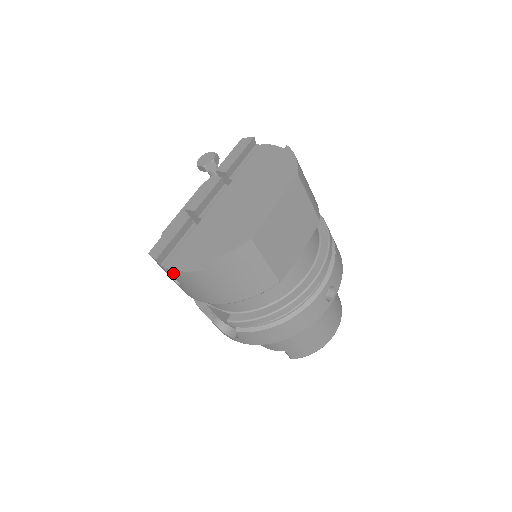
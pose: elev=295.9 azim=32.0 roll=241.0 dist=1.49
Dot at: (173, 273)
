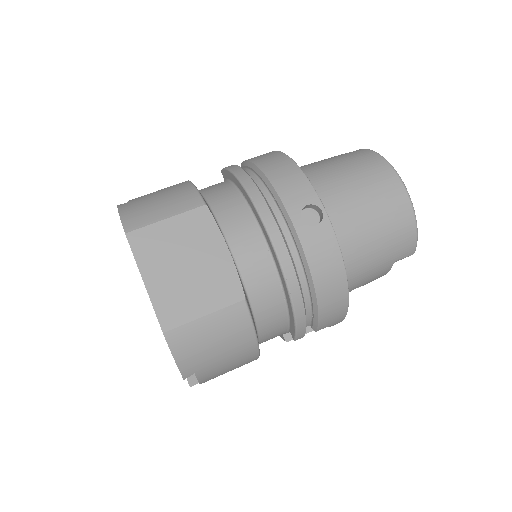
Dot at: occluded
